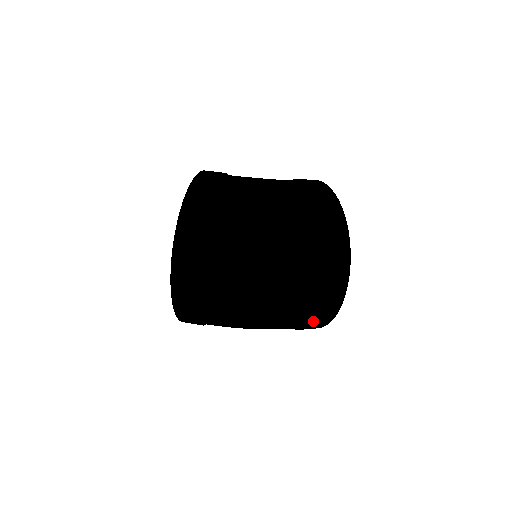
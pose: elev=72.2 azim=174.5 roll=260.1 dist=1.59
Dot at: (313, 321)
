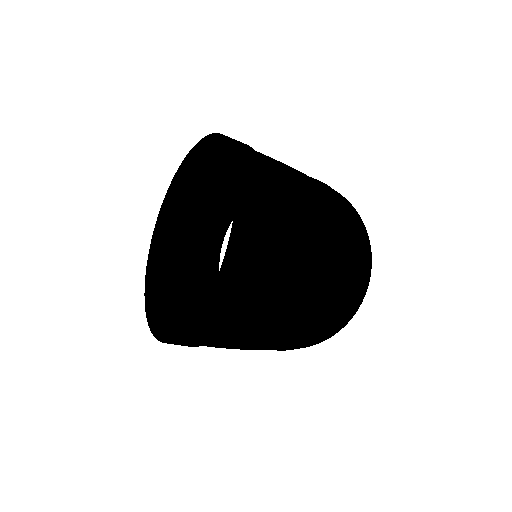
Dot at: (325, 336)
